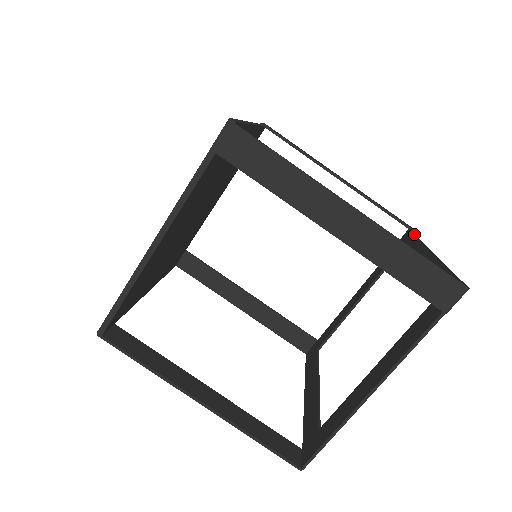
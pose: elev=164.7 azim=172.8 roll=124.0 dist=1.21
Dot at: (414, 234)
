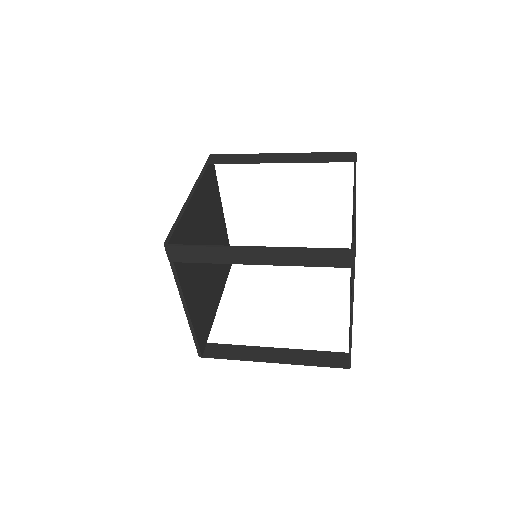
Dot at: (354, 165)
